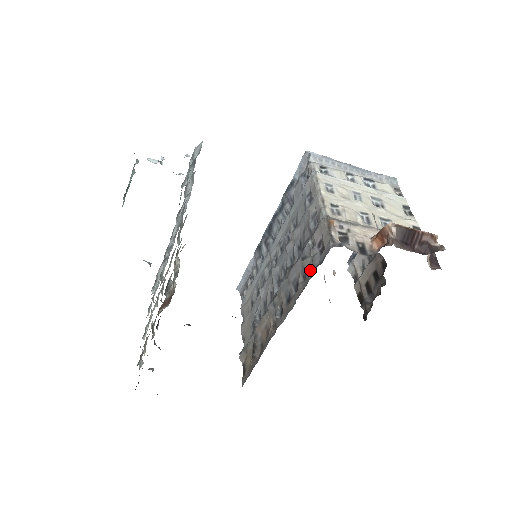
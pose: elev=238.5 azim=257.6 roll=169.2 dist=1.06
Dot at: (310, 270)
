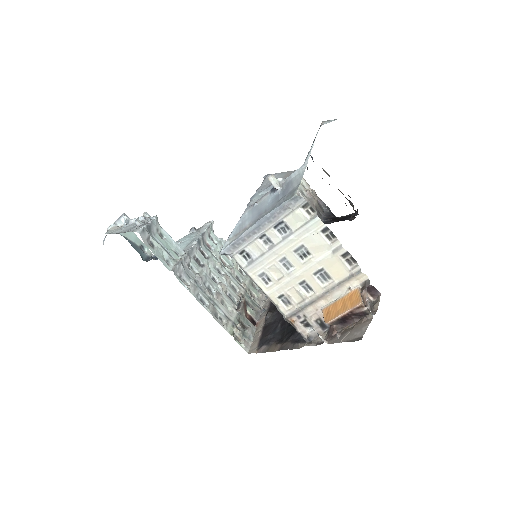
Dot at: occluded
